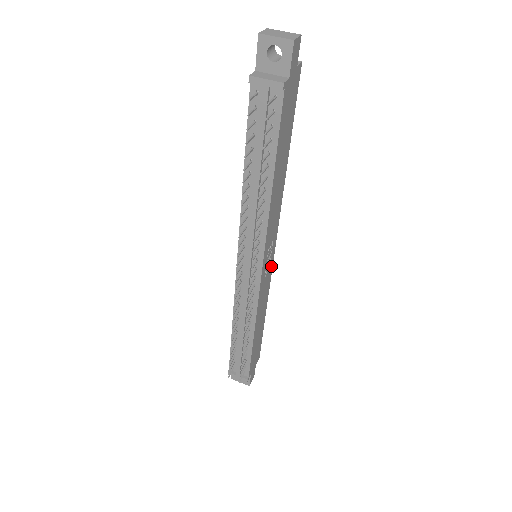
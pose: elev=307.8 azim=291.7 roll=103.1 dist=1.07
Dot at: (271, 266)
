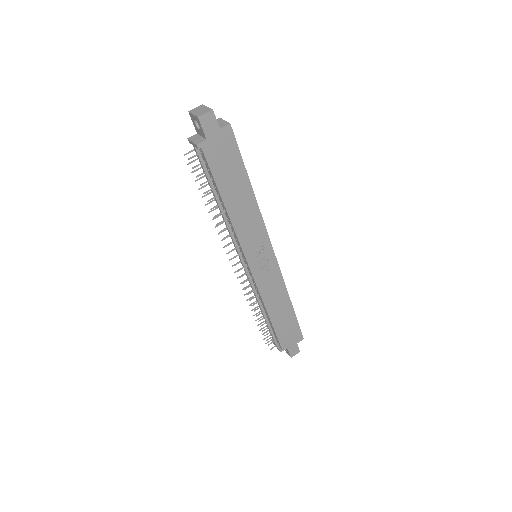
Dot at: (275, 266)
